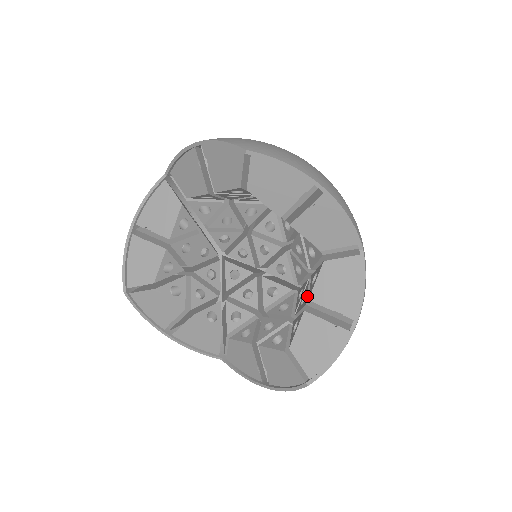
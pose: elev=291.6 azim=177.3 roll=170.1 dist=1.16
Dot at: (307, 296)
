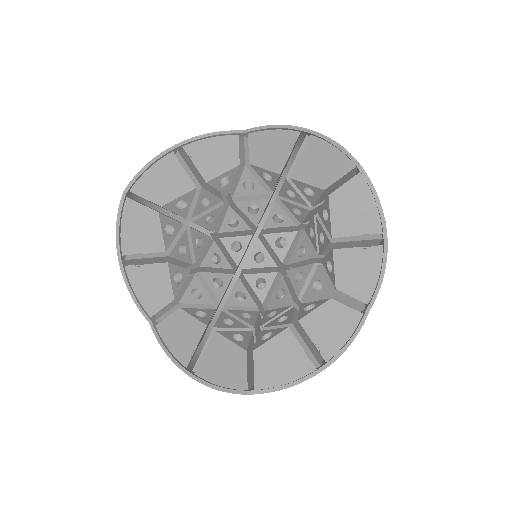
Dot at: (293, 317)
